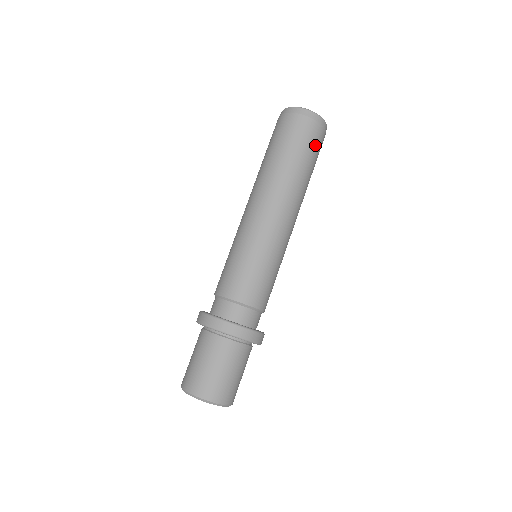
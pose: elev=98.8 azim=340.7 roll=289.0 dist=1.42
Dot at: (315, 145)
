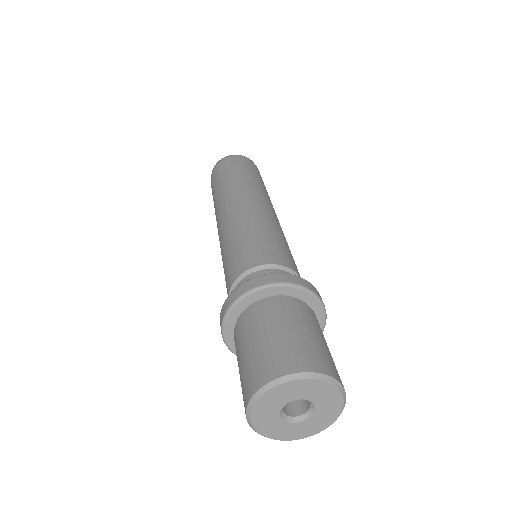
Dot at: (258, 173)
